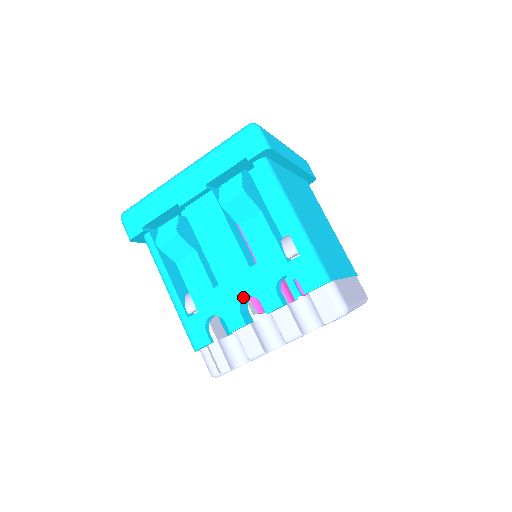
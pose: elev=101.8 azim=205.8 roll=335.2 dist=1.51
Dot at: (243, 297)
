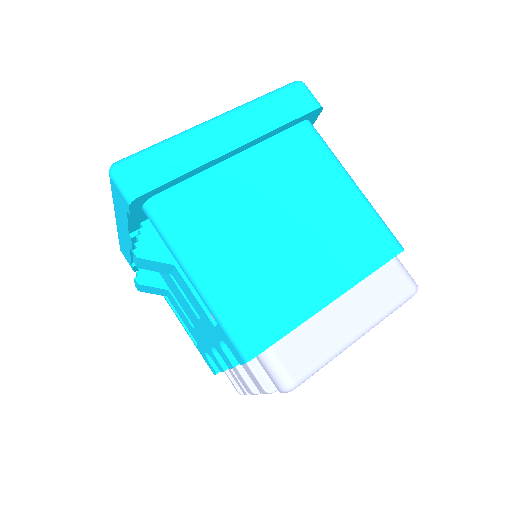
Dot at: (210, 346)
